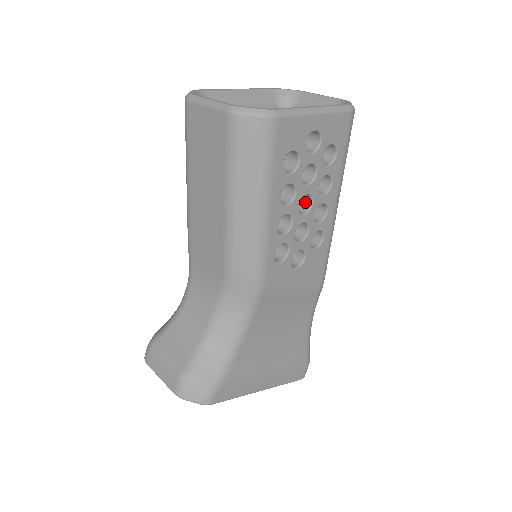
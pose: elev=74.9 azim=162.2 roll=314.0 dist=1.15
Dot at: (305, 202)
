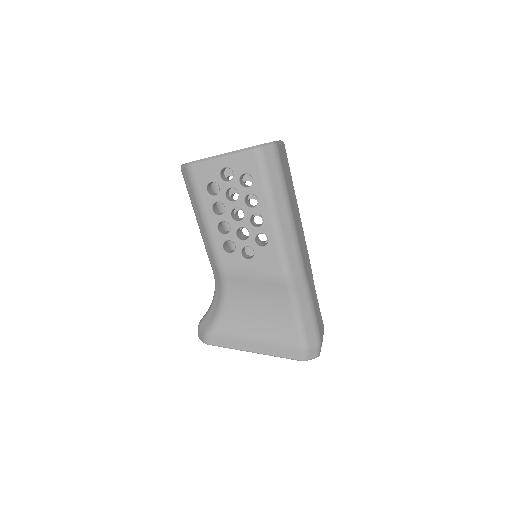
Dot at: occluded
